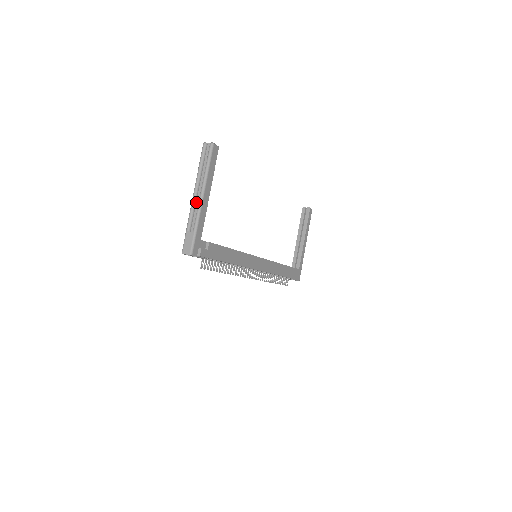
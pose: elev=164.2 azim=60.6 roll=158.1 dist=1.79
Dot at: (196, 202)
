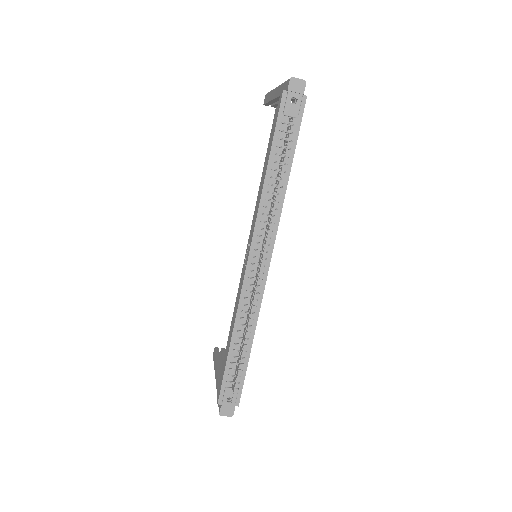
Dot at: occluded
